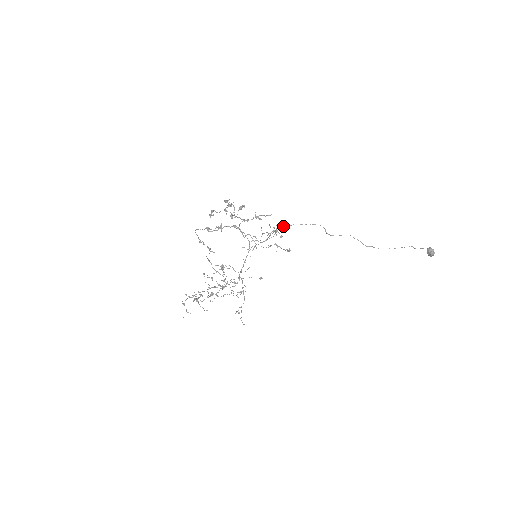
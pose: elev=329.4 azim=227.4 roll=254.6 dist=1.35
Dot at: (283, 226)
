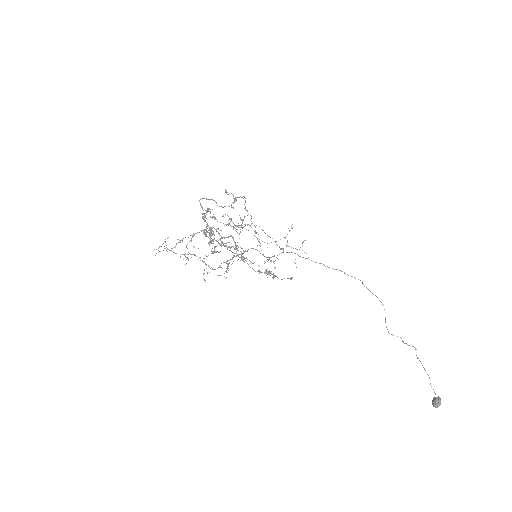
Dot at: occluded
